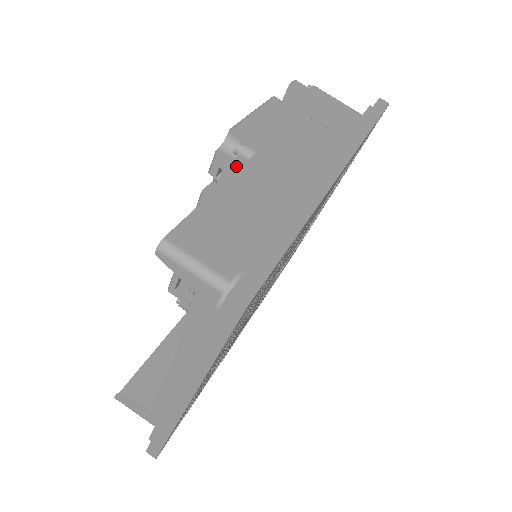
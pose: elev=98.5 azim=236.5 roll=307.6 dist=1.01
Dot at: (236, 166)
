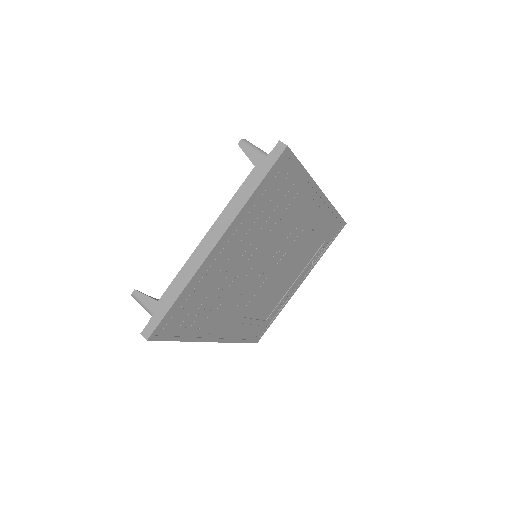
Dot at: occluded
